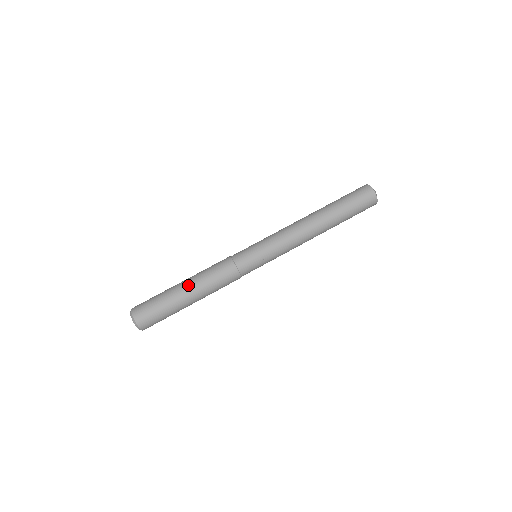
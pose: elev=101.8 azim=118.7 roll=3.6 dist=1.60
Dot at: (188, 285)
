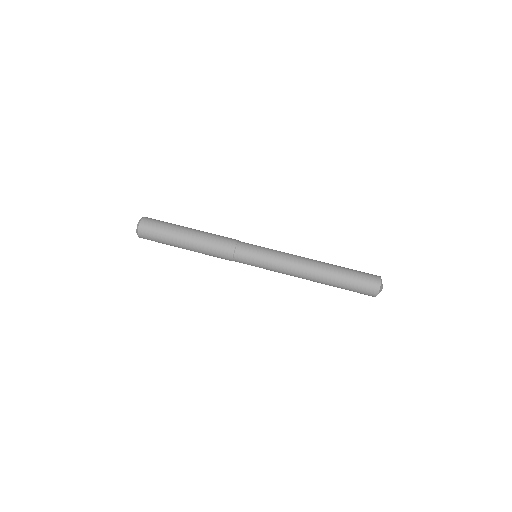
Dot at: (192, 234)
